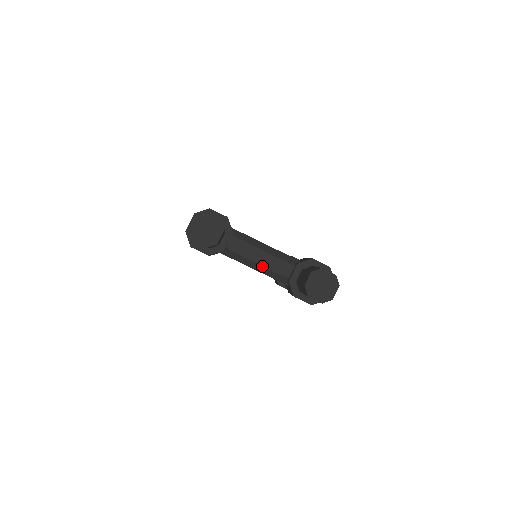
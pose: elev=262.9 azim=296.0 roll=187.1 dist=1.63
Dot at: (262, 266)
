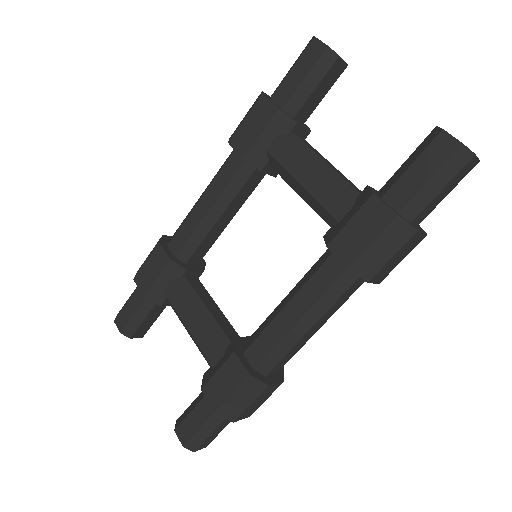
Dot at: (330, 167)
